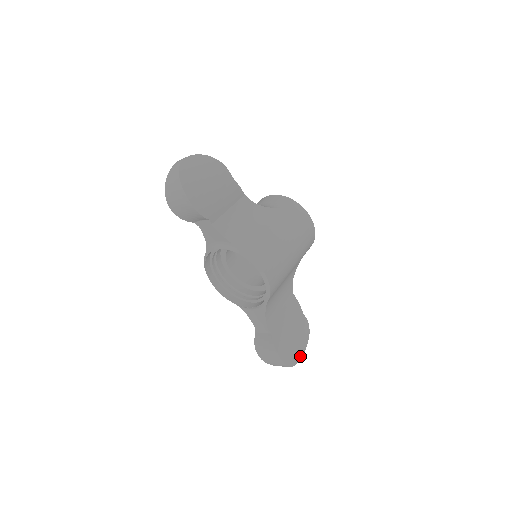
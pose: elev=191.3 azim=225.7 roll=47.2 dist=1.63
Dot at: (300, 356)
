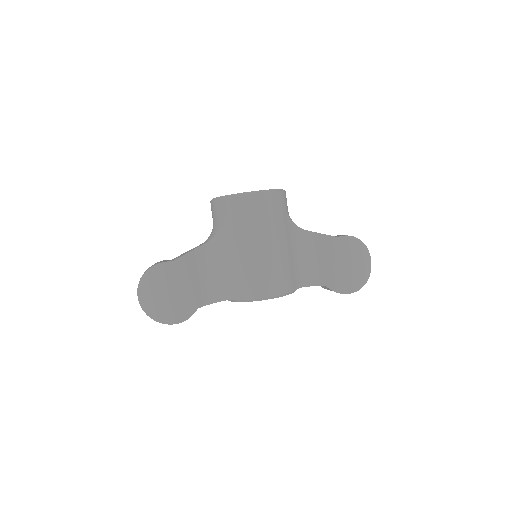
Dot at: (368, 262)
